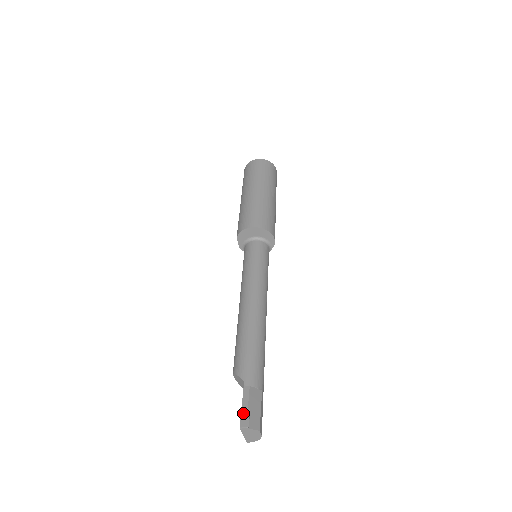
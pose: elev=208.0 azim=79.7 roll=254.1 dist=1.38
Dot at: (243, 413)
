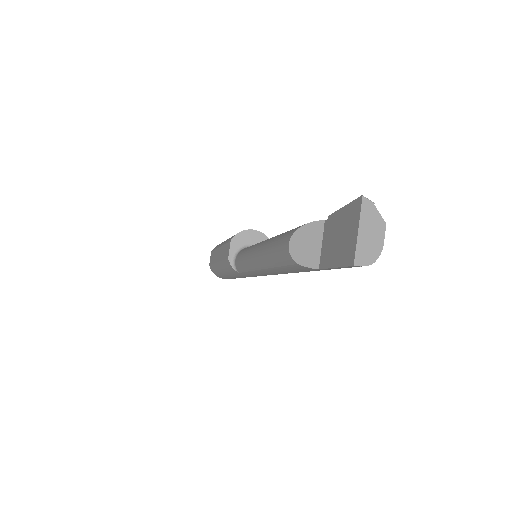
Dot at: (353, 204)
